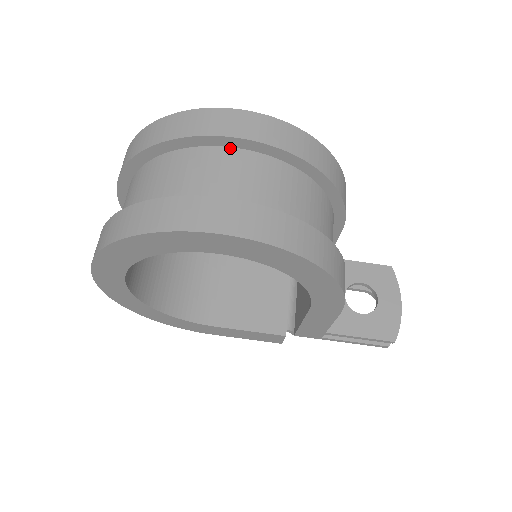
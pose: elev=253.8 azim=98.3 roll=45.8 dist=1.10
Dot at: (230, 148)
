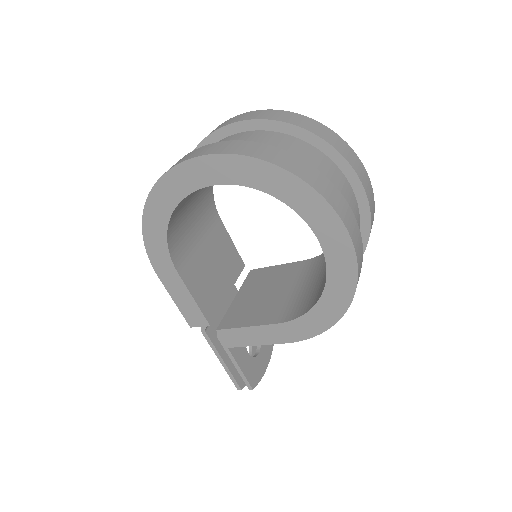
Dot at: (353, 192)
